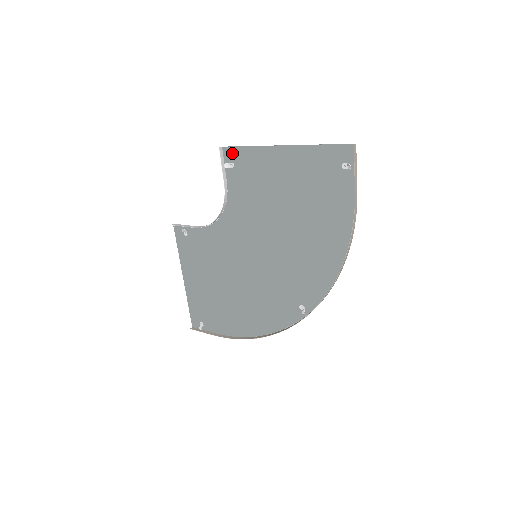
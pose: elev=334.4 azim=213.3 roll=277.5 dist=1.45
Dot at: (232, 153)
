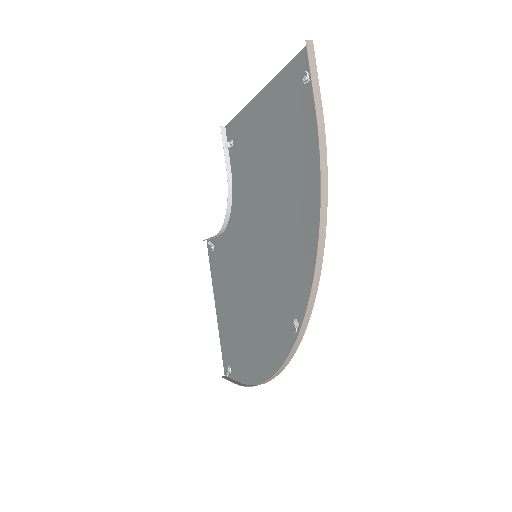
Dot at: (231, 129)
